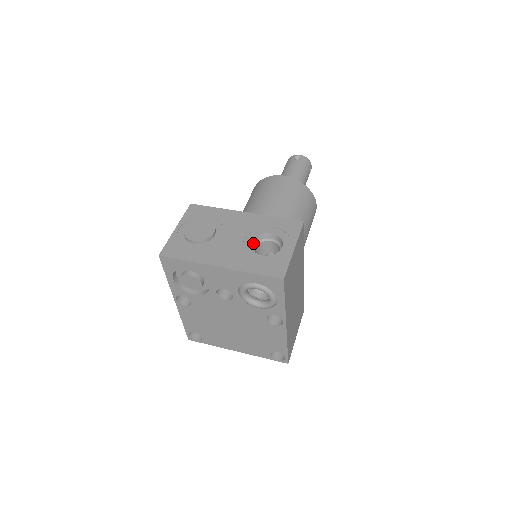
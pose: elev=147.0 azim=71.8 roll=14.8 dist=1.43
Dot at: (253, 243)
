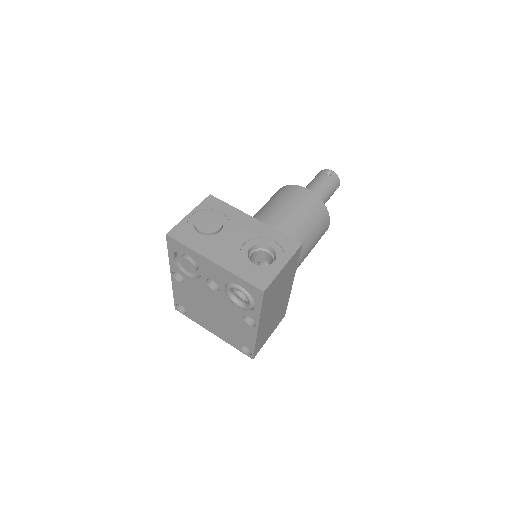
Dot at: (251, 249)
